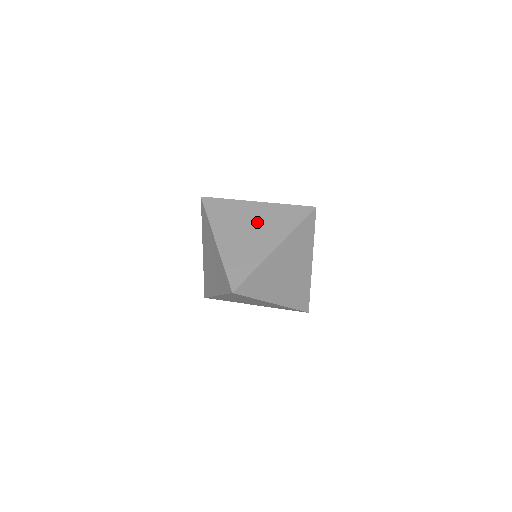
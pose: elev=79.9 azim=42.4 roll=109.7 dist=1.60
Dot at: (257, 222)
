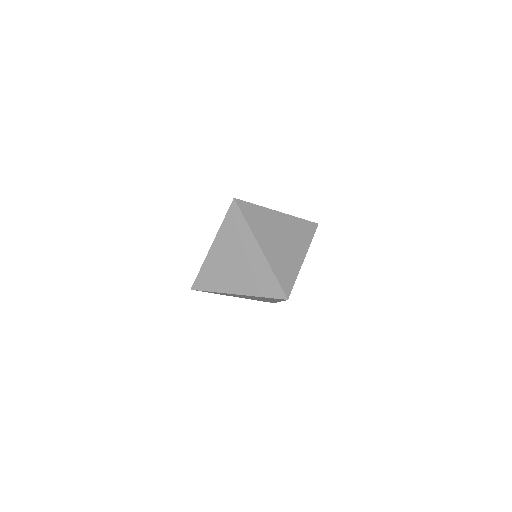
Dot at: (245, 264)
